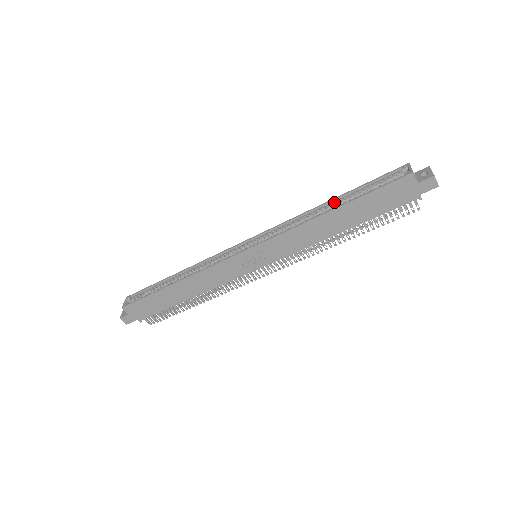
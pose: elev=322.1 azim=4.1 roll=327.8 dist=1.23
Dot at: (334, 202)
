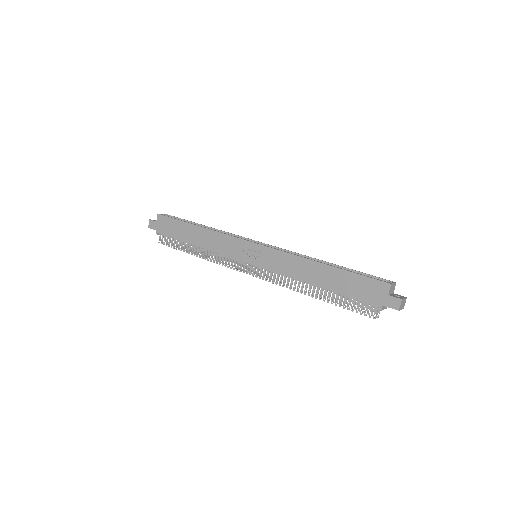
Dot at: (331, 265)
